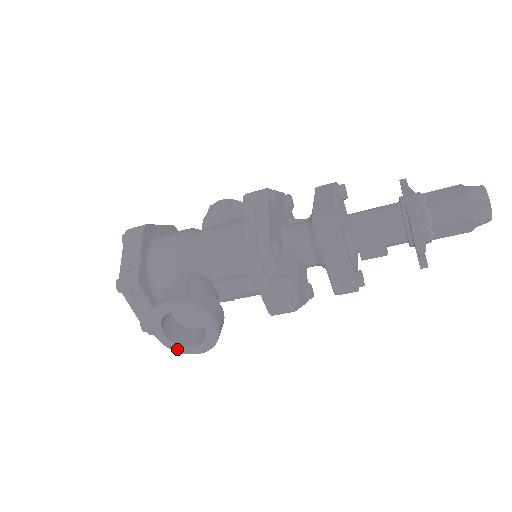
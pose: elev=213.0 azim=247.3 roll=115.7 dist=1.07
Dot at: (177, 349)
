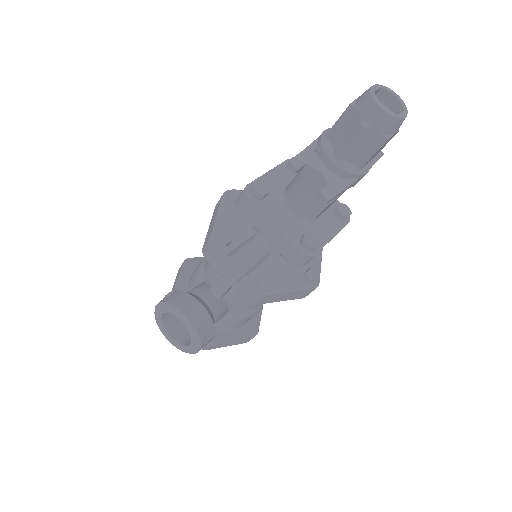
Dot at: (185, 350)
